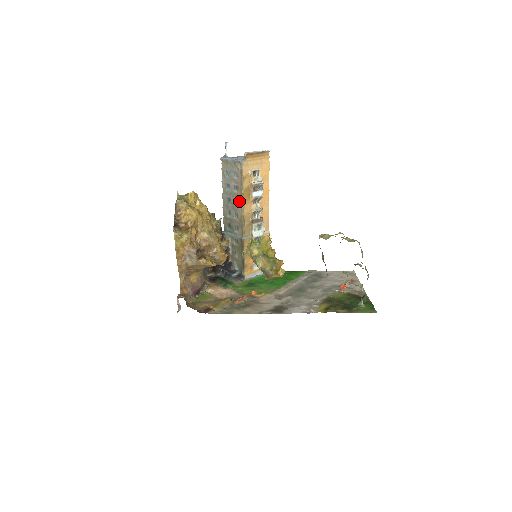
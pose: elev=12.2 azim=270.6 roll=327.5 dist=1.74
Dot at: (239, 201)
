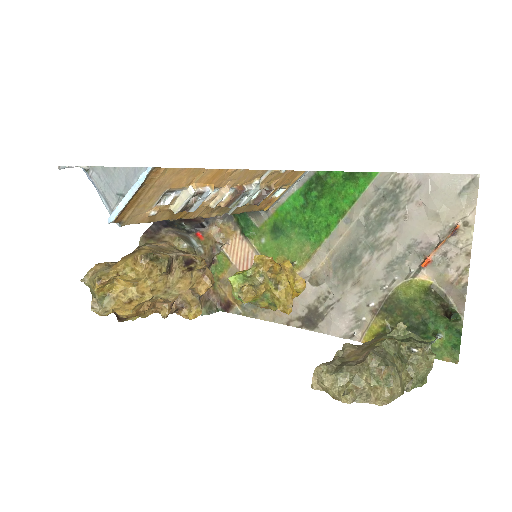
Dot at: occluded
